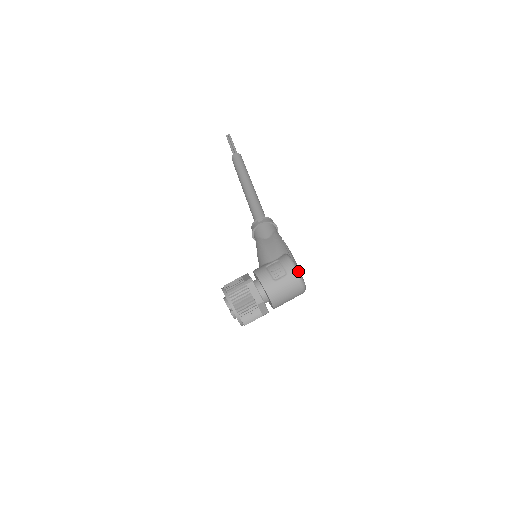
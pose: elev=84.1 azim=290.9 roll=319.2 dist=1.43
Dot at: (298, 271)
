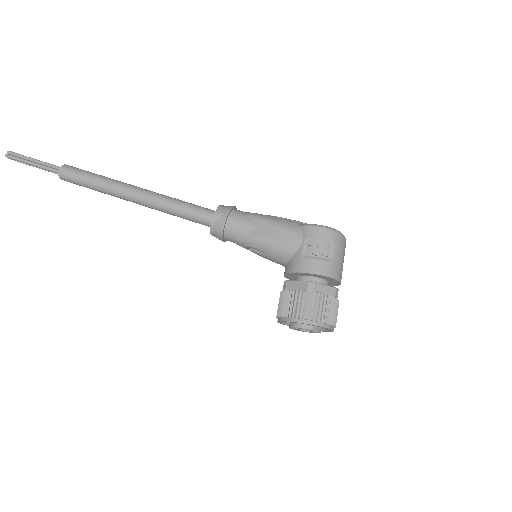
Dot at: (336, 230)
